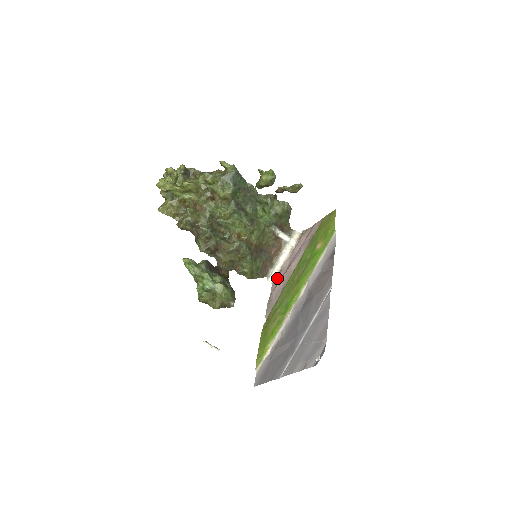
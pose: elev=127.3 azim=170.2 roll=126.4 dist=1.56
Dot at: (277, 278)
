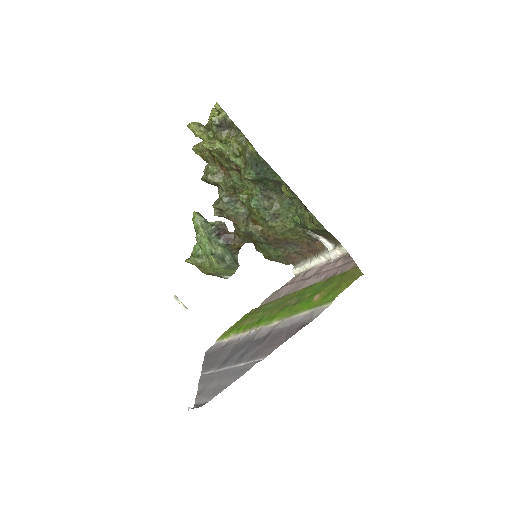
Dot at: (299, 276)
